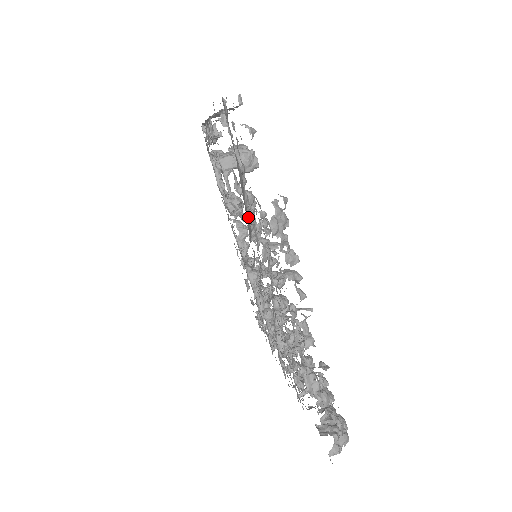
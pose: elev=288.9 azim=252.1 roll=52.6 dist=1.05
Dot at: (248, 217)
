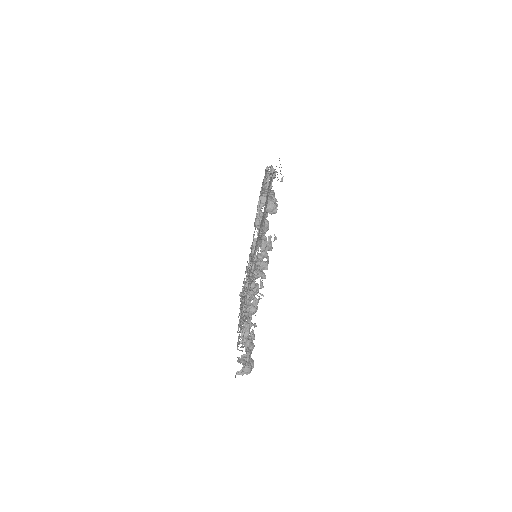
Dot at: occluded
